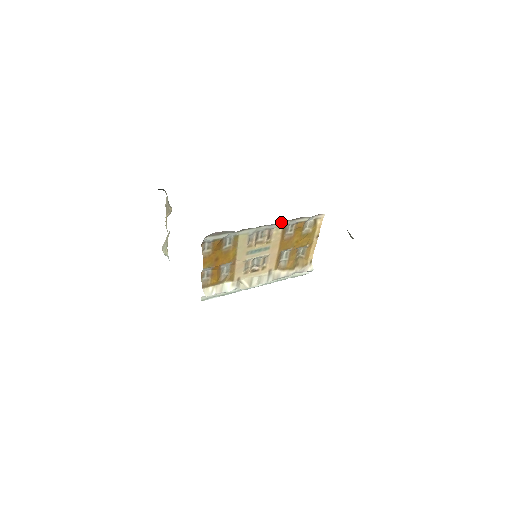
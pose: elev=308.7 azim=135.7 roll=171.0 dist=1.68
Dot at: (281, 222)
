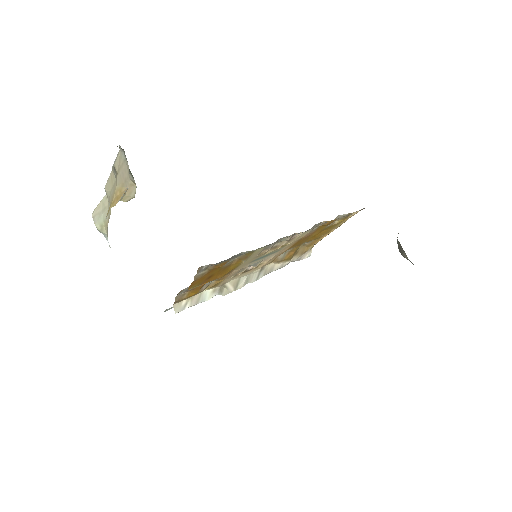
Dot at: occluded
